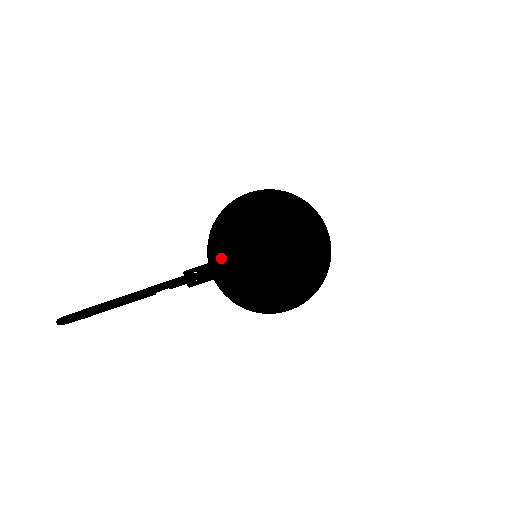
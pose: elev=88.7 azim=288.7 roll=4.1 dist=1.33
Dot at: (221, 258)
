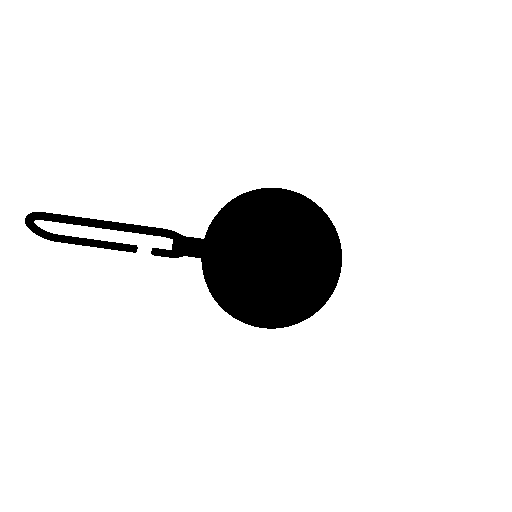
Dot at: (222, 218)
